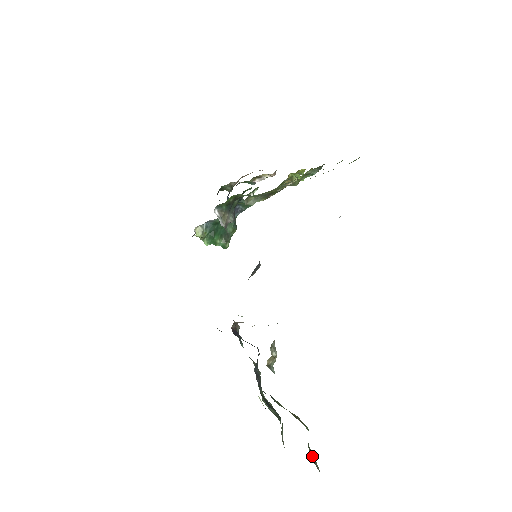
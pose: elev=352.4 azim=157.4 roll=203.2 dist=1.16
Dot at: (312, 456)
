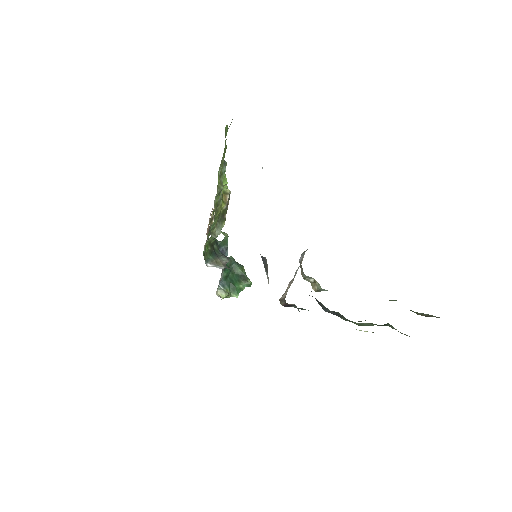
Dot at: (423, 315)
